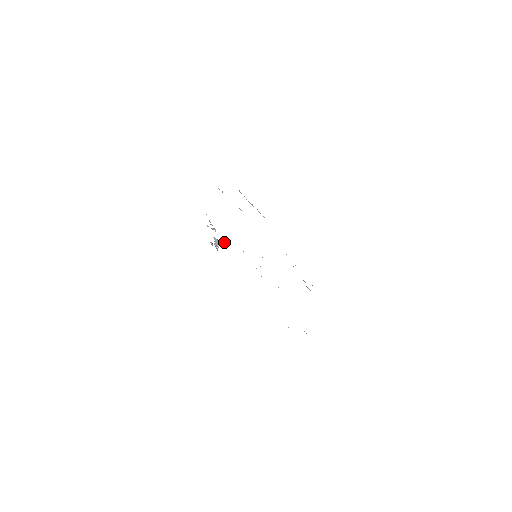
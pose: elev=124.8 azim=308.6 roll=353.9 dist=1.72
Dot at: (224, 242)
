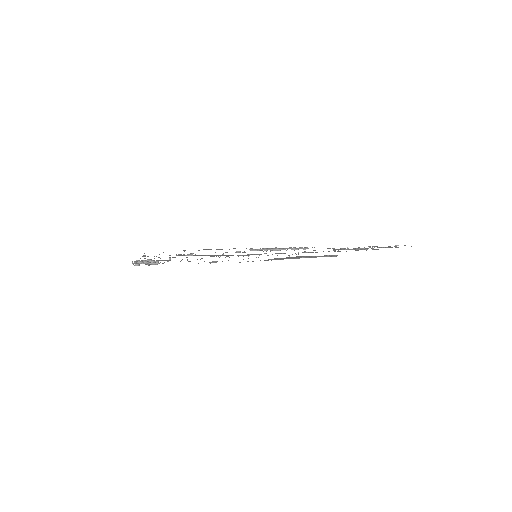
Dot at: (170, 259)
